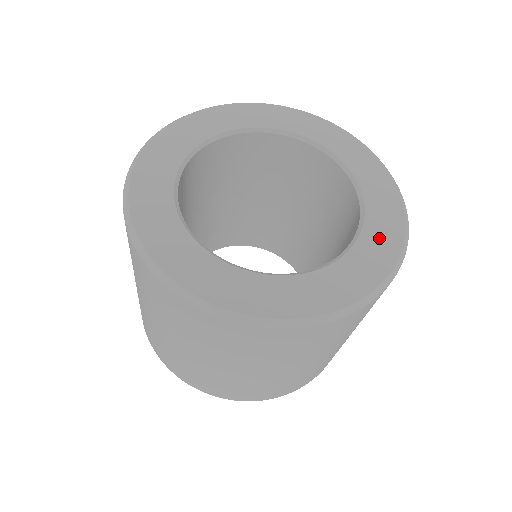
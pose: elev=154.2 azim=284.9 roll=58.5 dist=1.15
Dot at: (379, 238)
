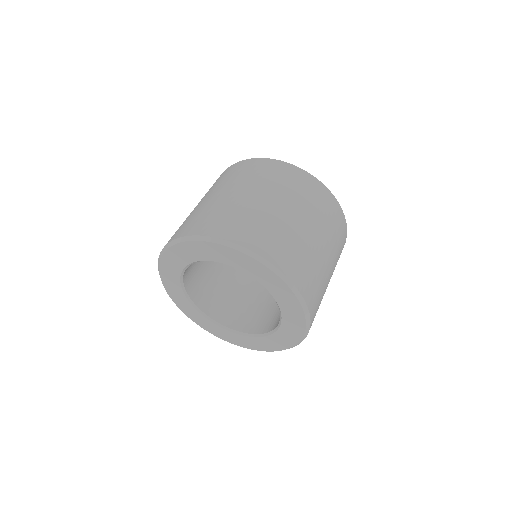
Dot at: (272, 343)
